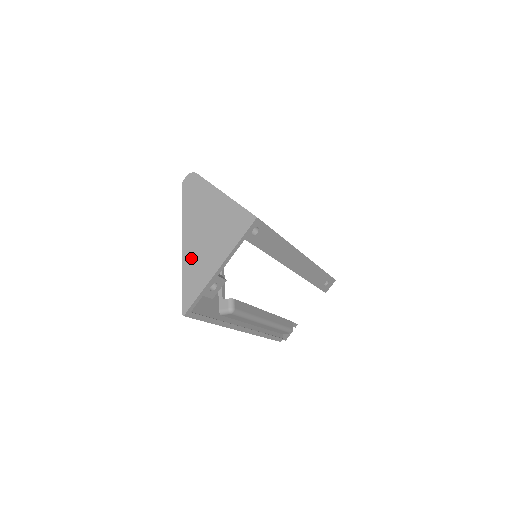
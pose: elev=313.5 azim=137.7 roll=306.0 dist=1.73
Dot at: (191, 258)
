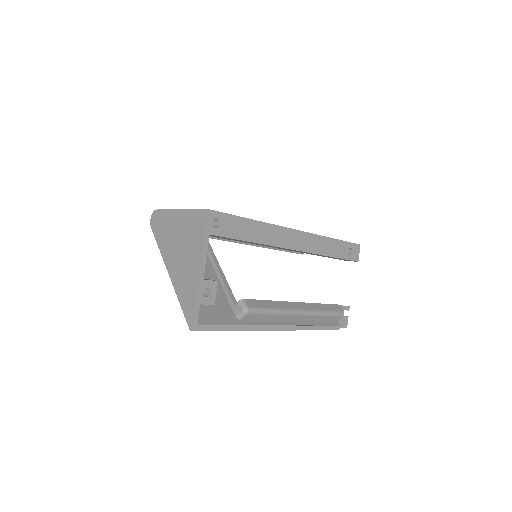
Dot at: (178, 279)
